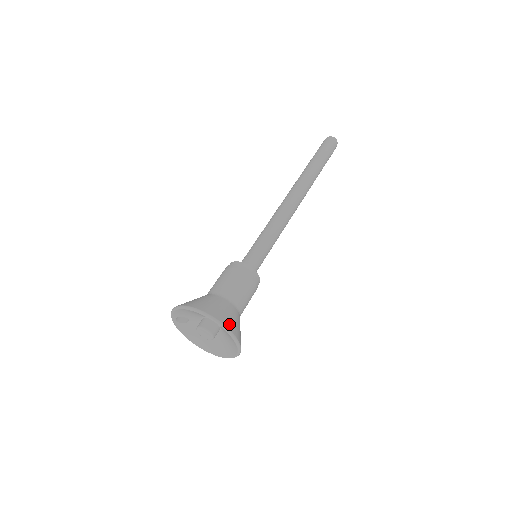
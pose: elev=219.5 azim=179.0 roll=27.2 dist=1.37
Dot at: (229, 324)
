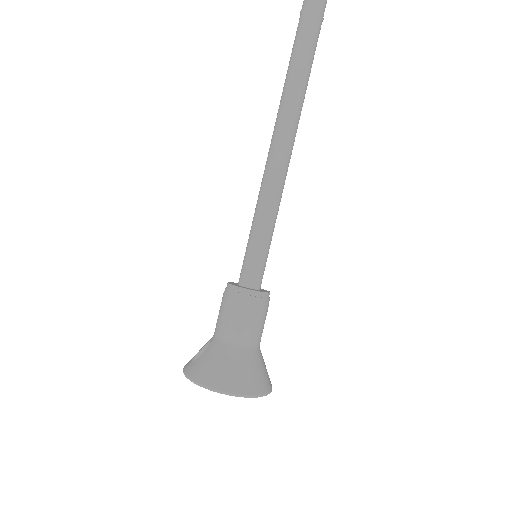
Dot at: (265, 386)
